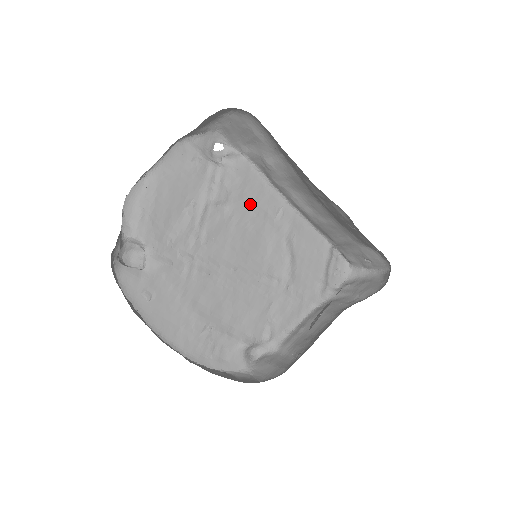
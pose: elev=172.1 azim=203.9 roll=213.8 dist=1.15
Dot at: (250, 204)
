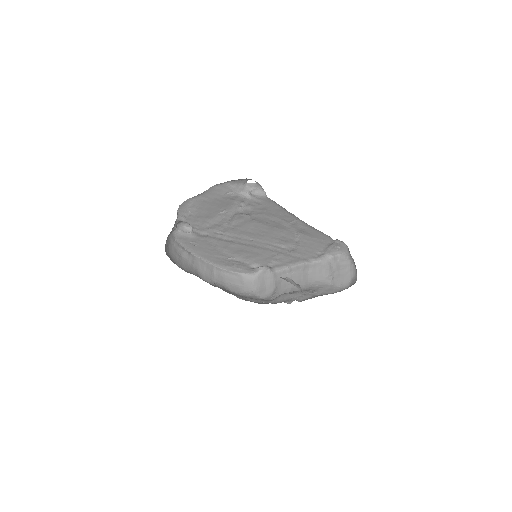
Dot at: (269, 216)
